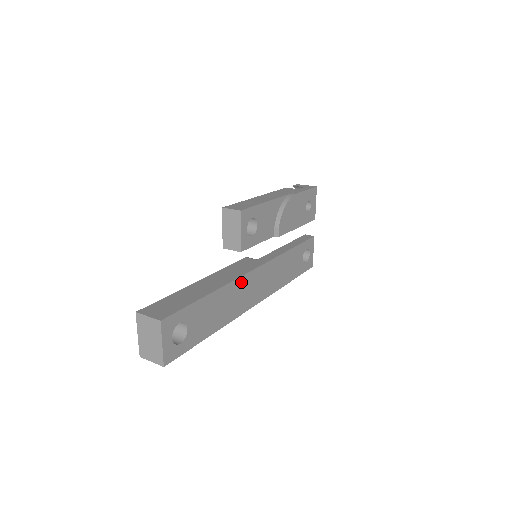
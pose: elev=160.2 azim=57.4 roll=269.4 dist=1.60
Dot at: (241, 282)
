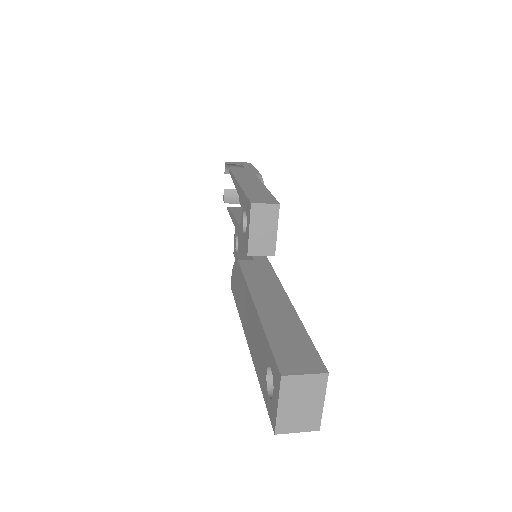
Dot at: occluded
